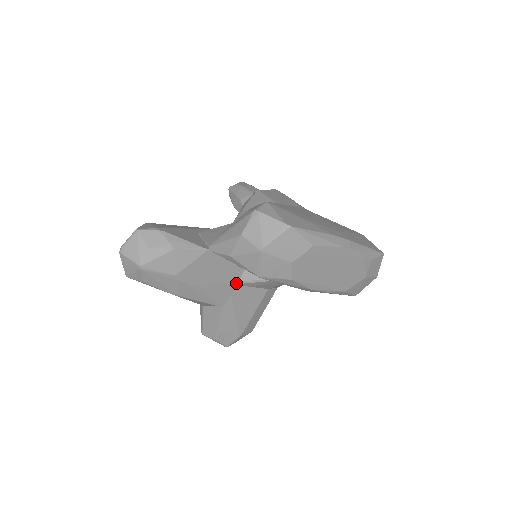
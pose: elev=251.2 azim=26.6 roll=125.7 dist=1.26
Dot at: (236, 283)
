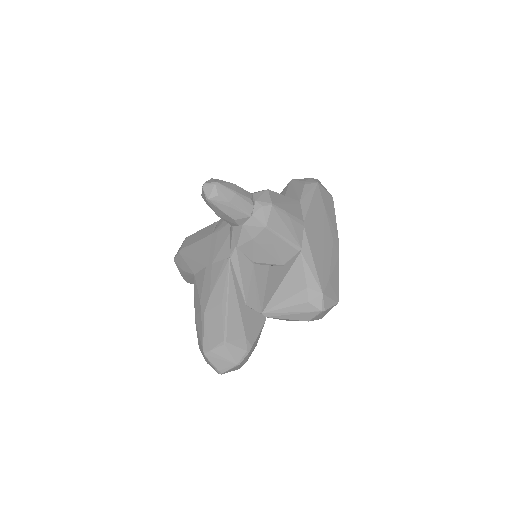
Dot at: occluded
